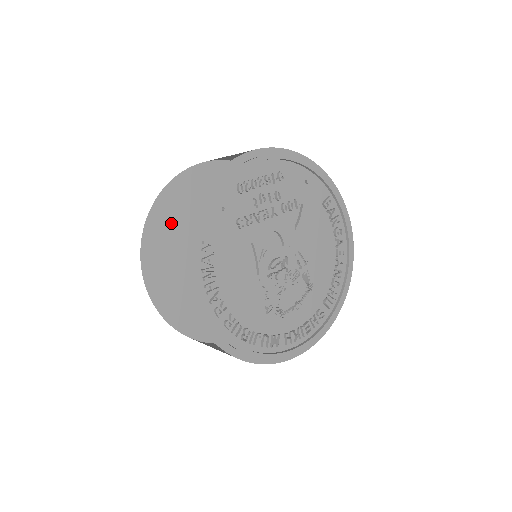
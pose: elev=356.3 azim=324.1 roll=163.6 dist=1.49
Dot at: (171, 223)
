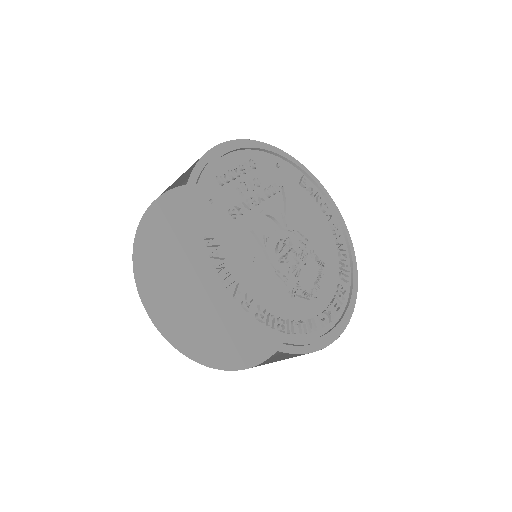
Dot at: (158, 255)
